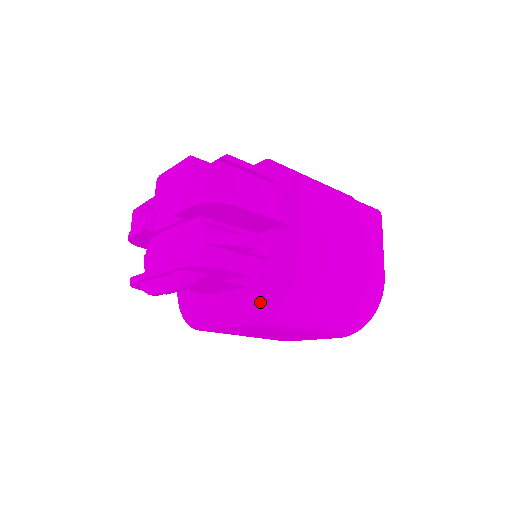
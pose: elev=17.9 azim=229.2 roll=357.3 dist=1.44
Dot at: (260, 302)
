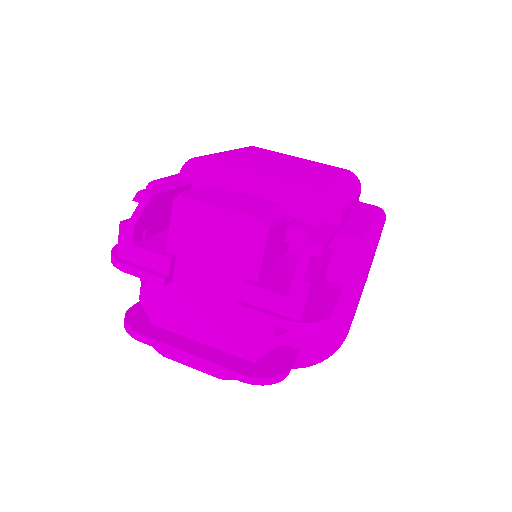
Dot at: occluded
